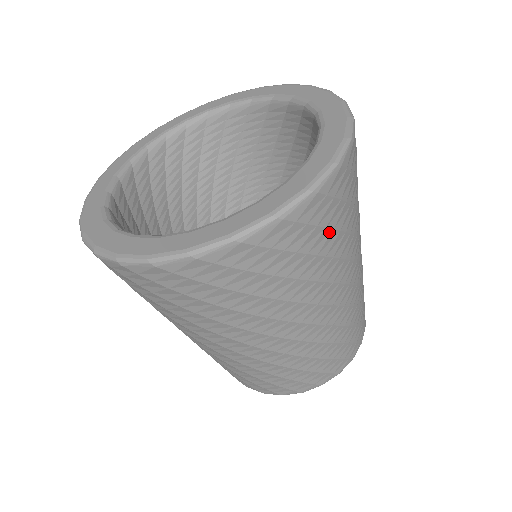
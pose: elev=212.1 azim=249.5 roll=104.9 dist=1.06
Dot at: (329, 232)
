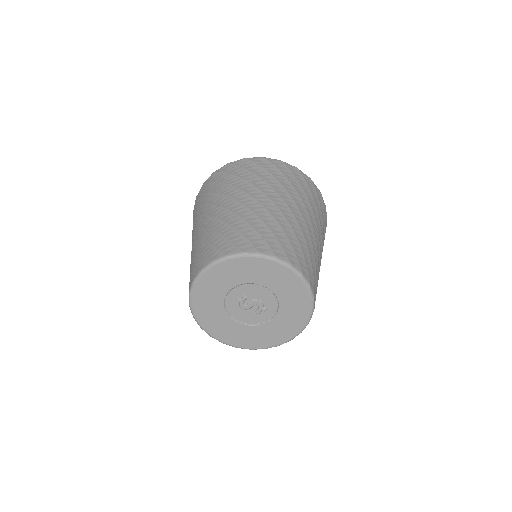
Dot at: (320, 208)
